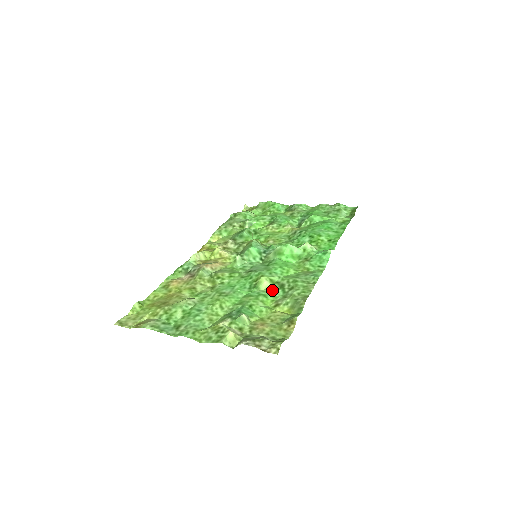
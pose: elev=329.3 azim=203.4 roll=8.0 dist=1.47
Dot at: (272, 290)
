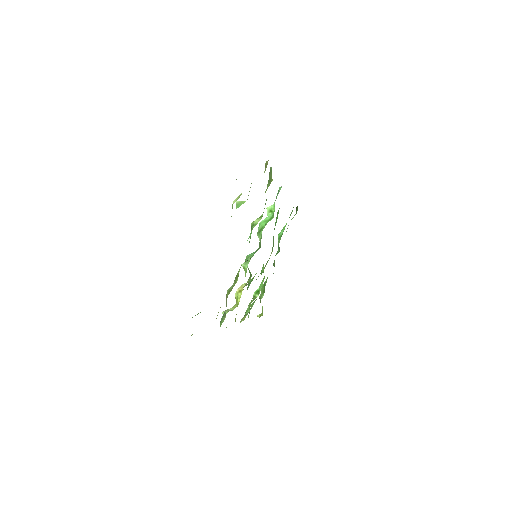
Dot at: occluded
